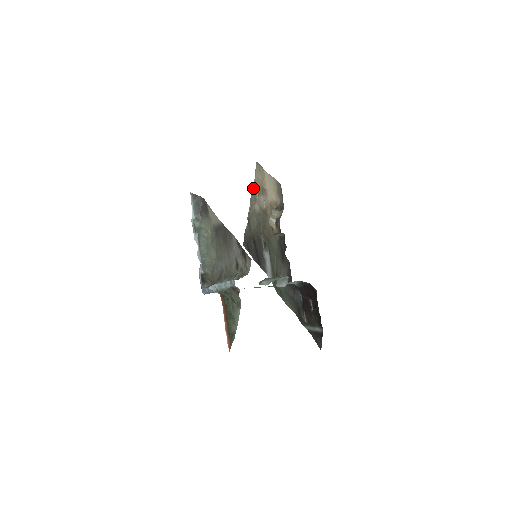
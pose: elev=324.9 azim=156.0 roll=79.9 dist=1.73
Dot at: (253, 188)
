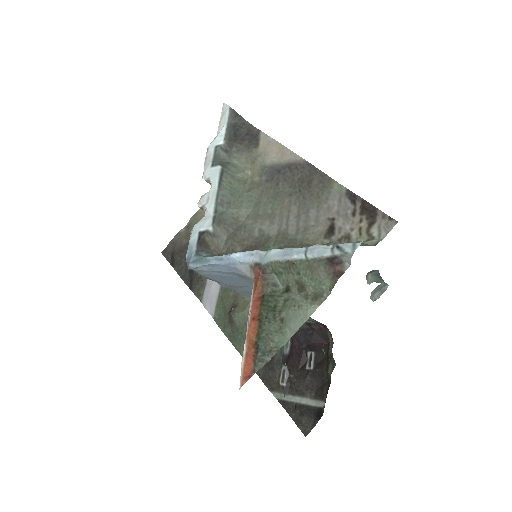
Dot at: occluded
